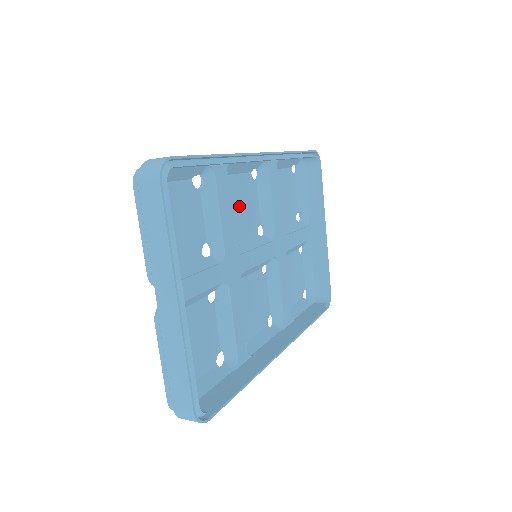
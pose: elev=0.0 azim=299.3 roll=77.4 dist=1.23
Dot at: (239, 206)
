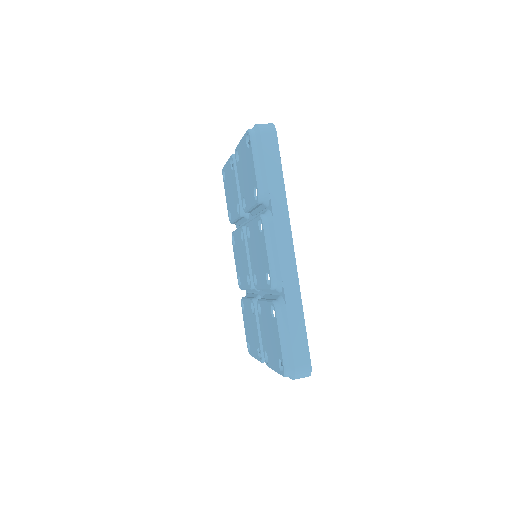
Dot at: occluded
